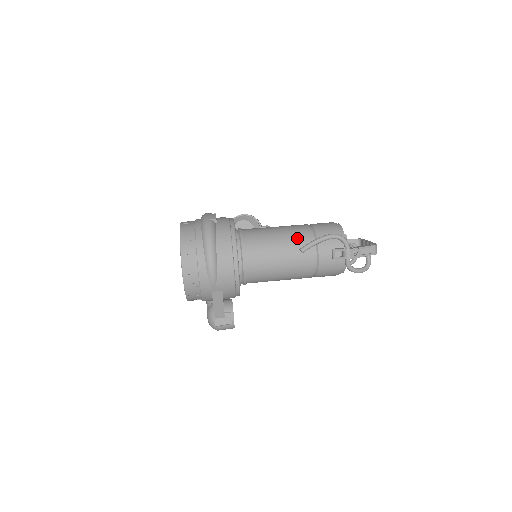
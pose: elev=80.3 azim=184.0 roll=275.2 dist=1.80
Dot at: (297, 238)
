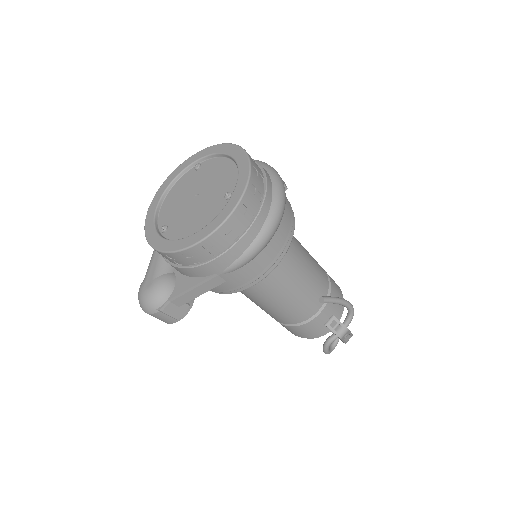
Dot at: (320, 279)
